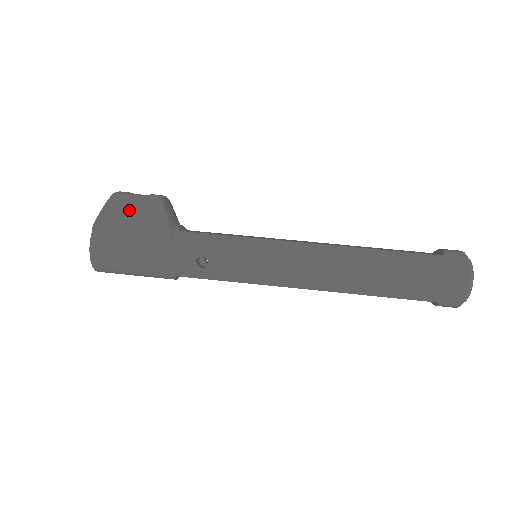
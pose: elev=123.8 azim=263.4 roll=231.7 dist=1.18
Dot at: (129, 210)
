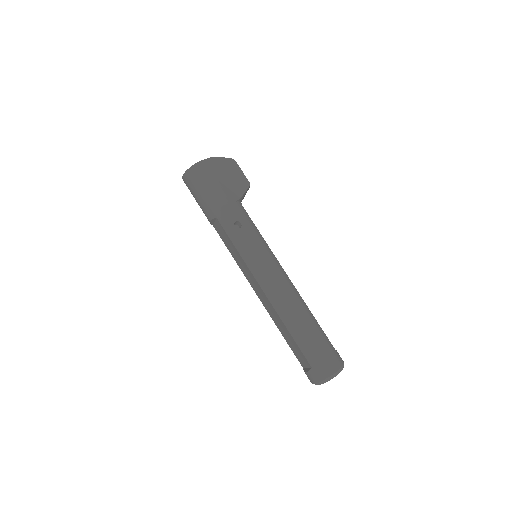
Dot at: (233, 172)
